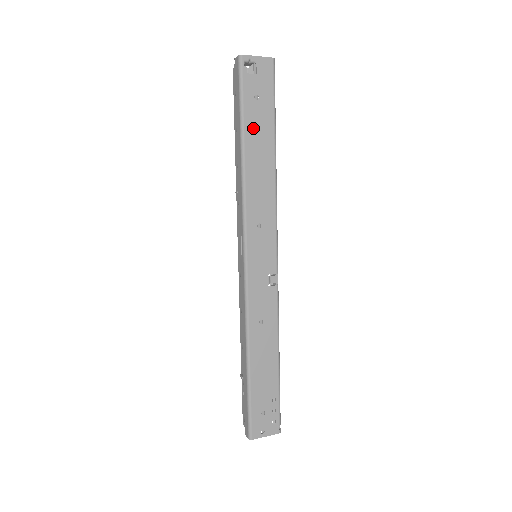
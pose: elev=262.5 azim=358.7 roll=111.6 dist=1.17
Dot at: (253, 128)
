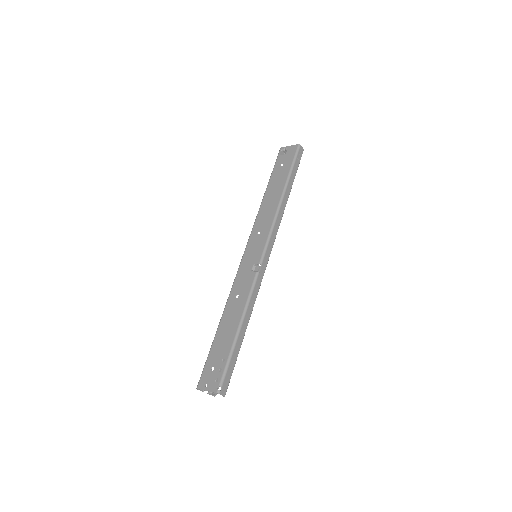
Dot at: (275, 180)
